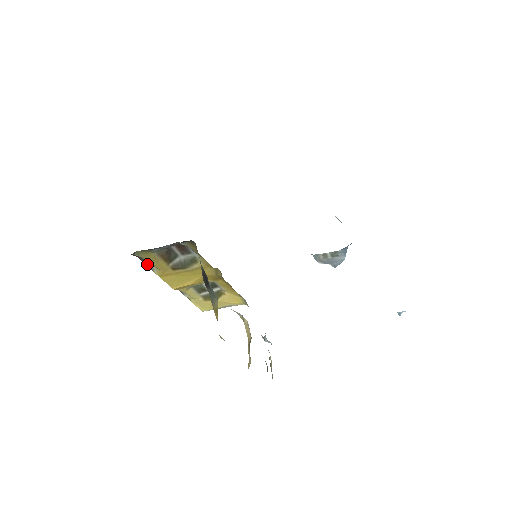
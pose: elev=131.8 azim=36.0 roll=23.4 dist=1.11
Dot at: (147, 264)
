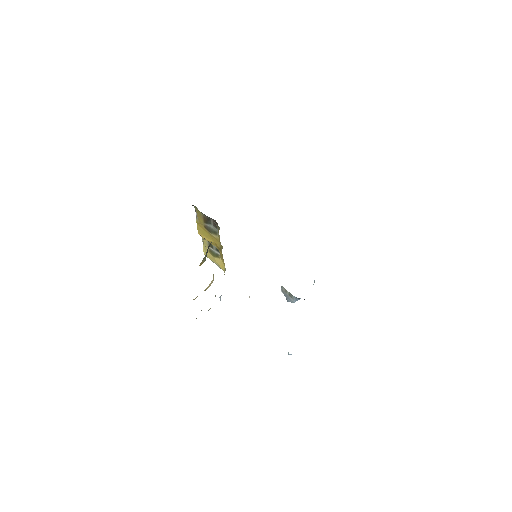
Dot at: (196, 213)
